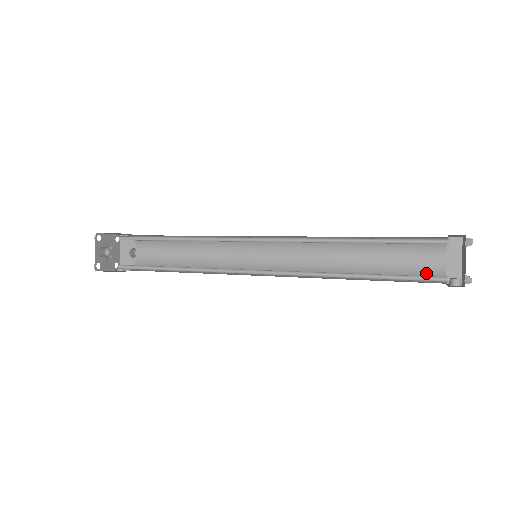
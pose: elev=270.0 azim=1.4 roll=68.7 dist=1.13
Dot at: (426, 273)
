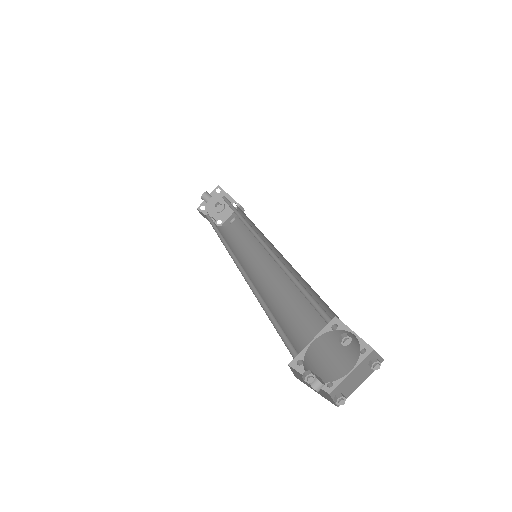
Dot at: (323, 365)
